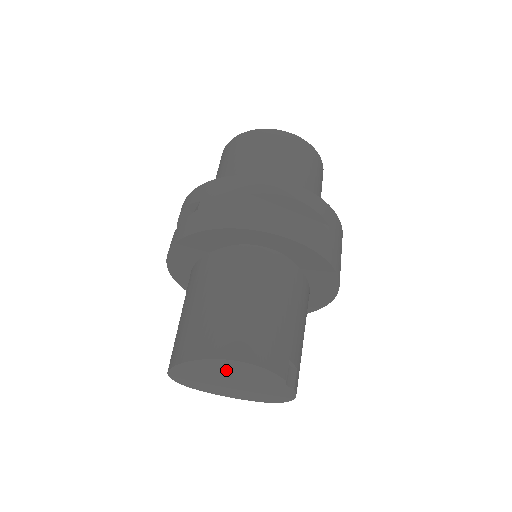
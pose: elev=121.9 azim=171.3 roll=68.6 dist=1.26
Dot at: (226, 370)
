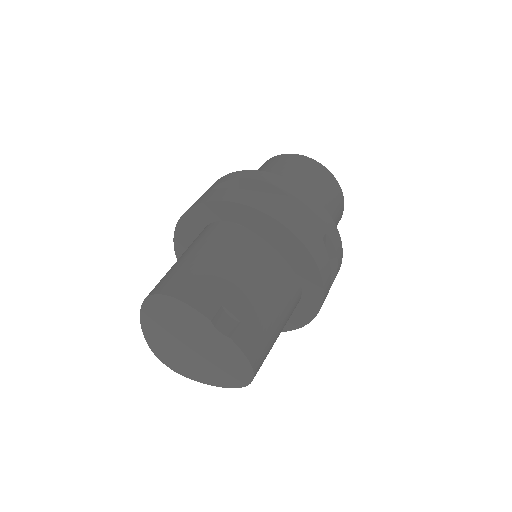
Dot at: (167, 319)
